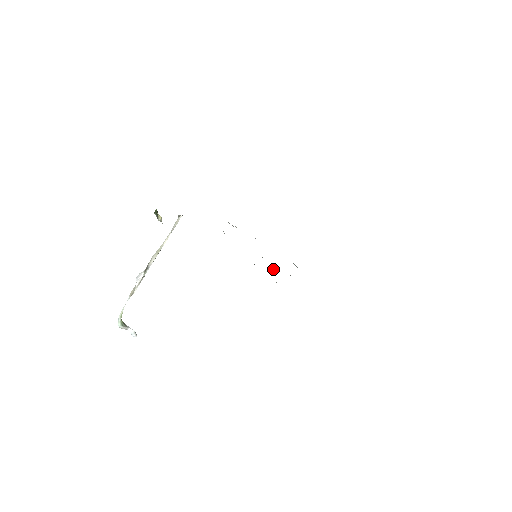
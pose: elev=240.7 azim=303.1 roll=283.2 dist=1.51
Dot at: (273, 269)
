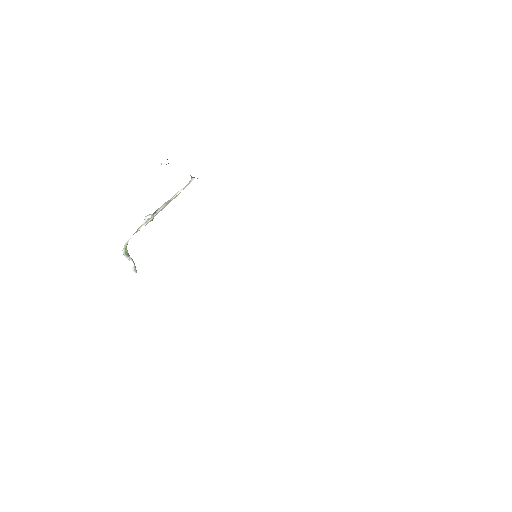
Dot at: occluded
